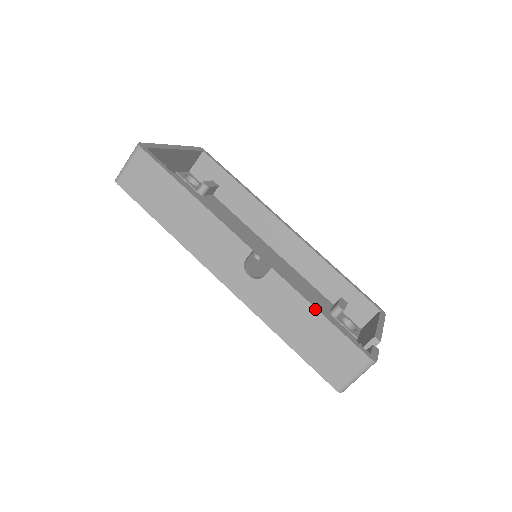
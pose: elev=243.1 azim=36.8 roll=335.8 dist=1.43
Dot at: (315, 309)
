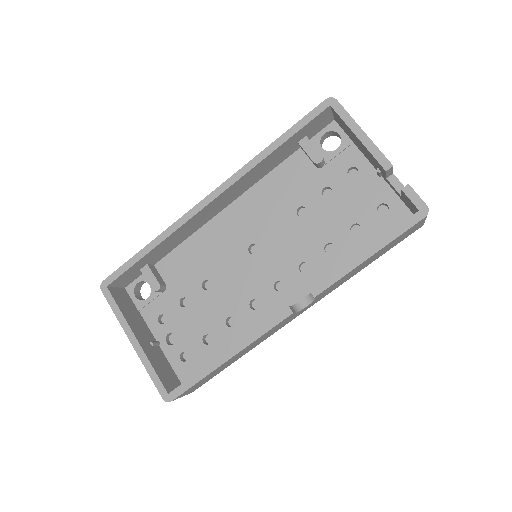
Dot at: (364, 262)
